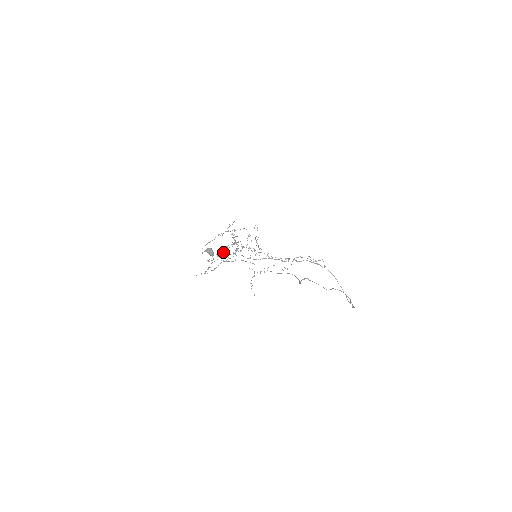
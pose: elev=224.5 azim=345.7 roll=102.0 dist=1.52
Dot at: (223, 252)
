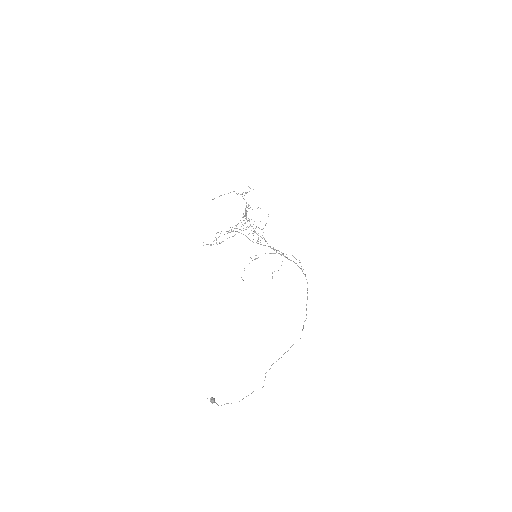
Dot at: (231, 229)
